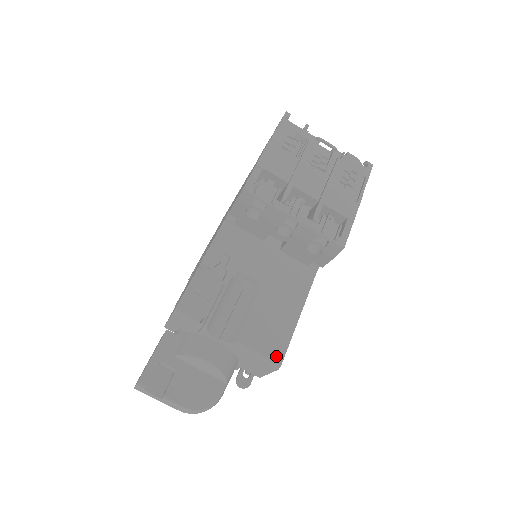
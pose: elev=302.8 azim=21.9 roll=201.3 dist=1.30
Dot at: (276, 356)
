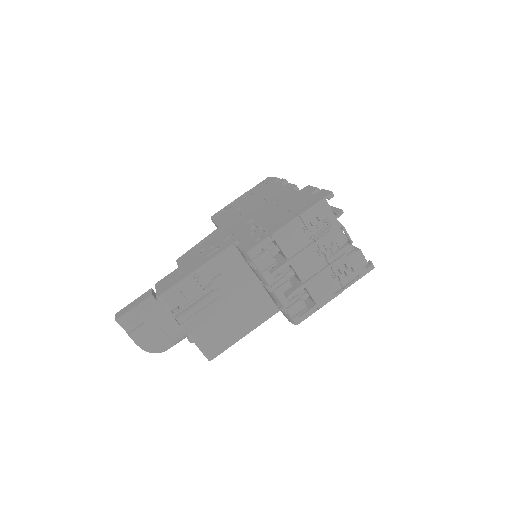
Dot at: (211, 354)
